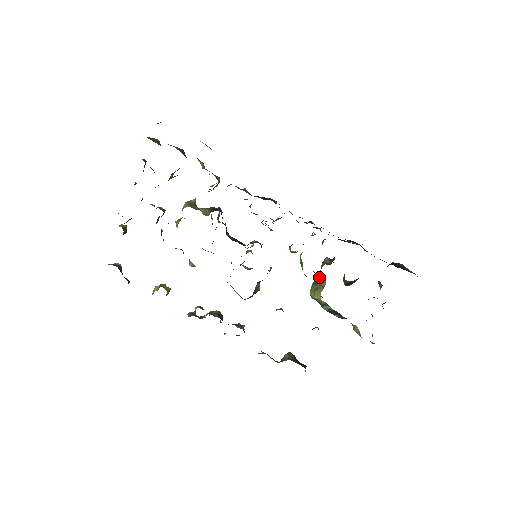
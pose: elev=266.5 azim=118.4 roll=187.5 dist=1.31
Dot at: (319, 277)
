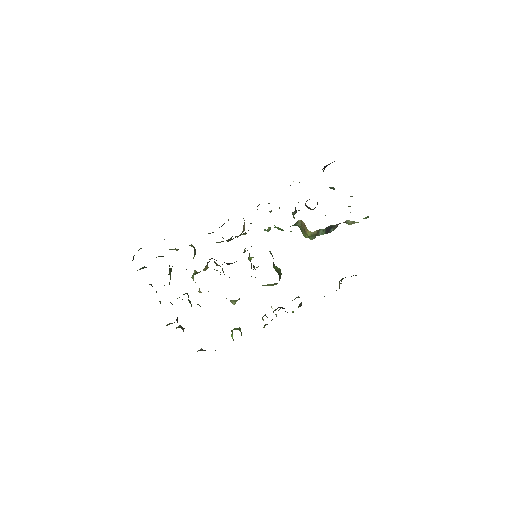
Dot at: (297, 224)
